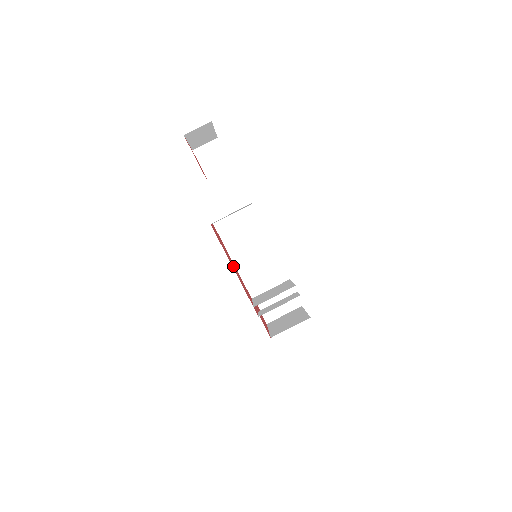
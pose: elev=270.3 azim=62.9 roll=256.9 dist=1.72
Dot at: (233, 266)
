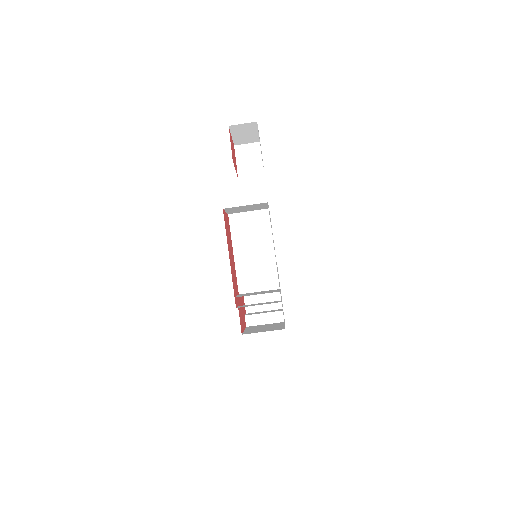
Dot at: occluded
